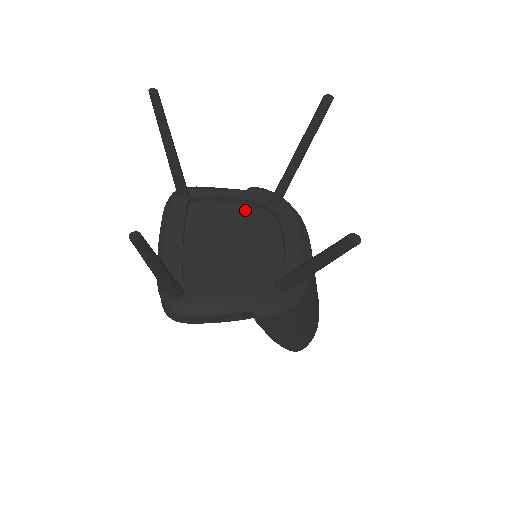
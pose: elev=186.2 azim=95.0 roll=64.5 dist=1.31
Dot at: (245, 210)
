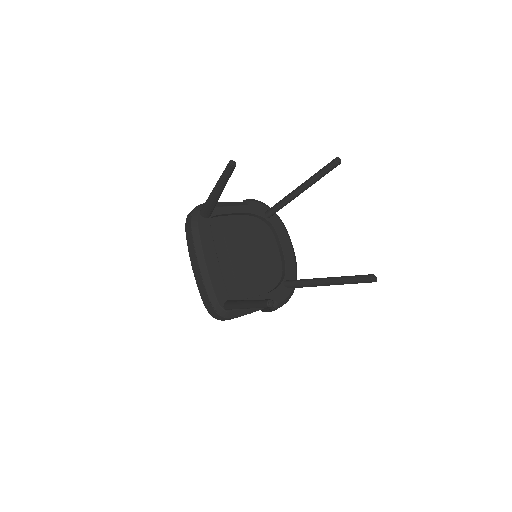
Dot at: (248, 221)
